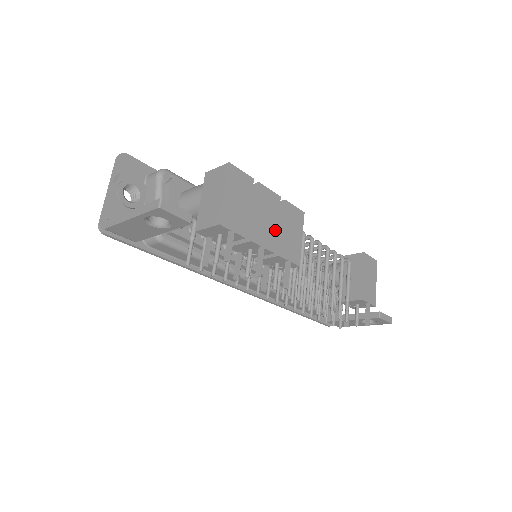
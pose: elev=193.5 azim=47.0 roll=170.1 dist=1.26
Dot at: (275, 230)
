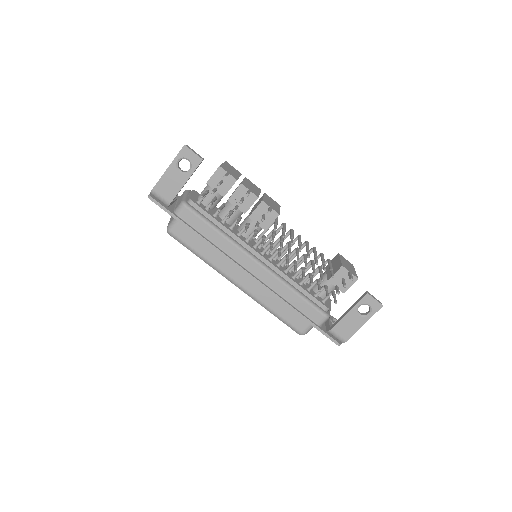
Dot at: (258, 193)
